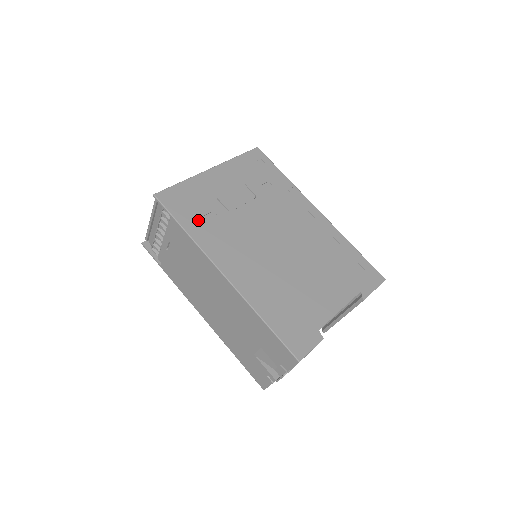
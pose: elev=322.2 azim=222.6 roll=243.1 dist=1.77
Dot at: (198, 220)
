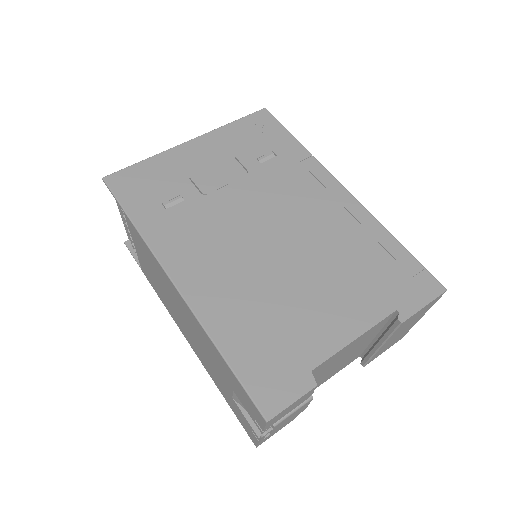
Dot at: (155, 208)
